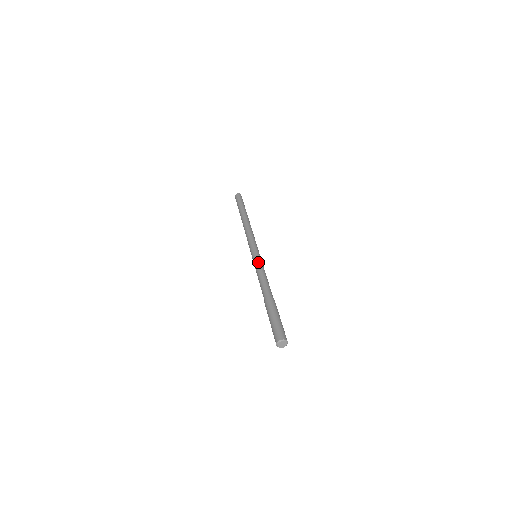
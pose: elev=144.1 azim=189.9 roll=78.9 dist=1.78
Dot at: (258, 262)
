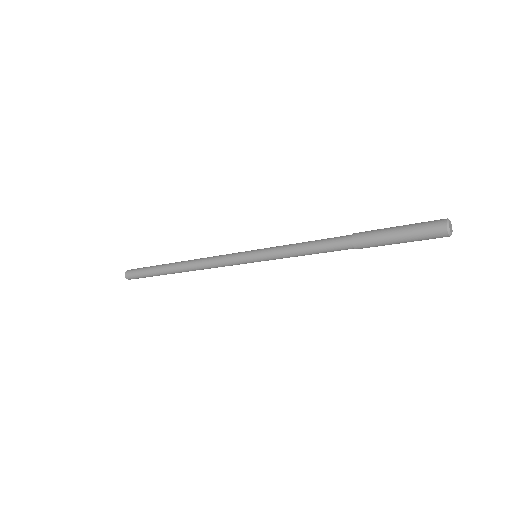
Dot at: (277, 246)
